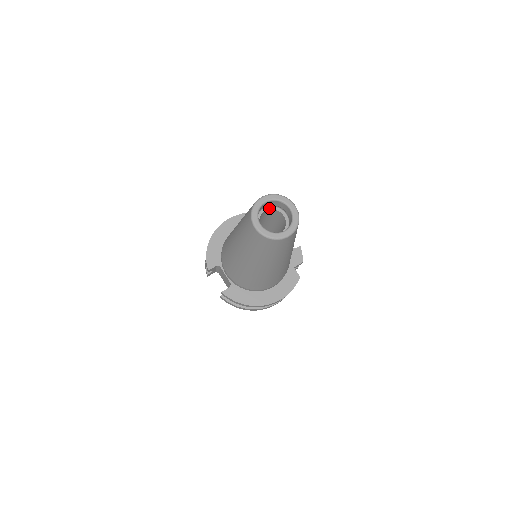
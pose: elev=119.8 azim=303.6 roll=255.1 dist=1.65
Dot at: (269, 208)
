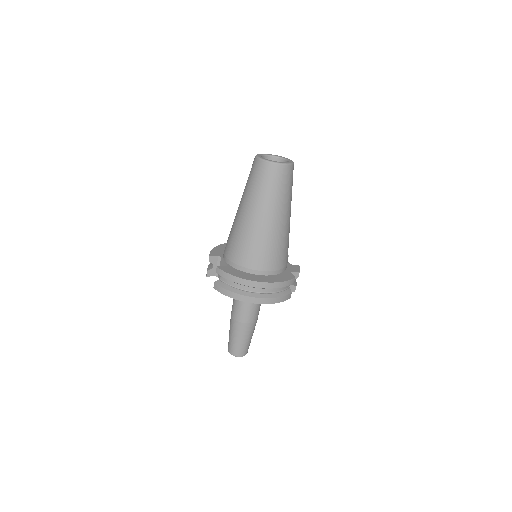
Dot at: occluded
